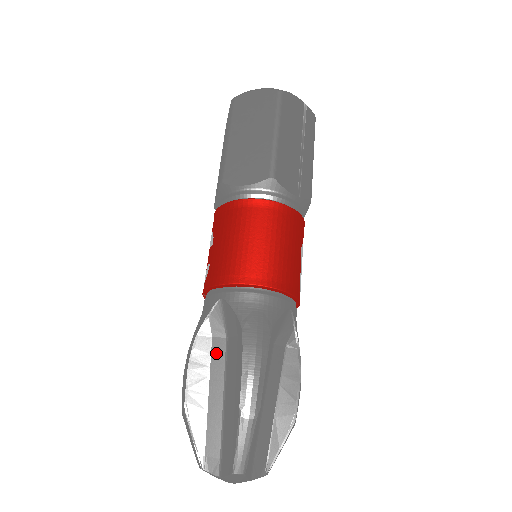
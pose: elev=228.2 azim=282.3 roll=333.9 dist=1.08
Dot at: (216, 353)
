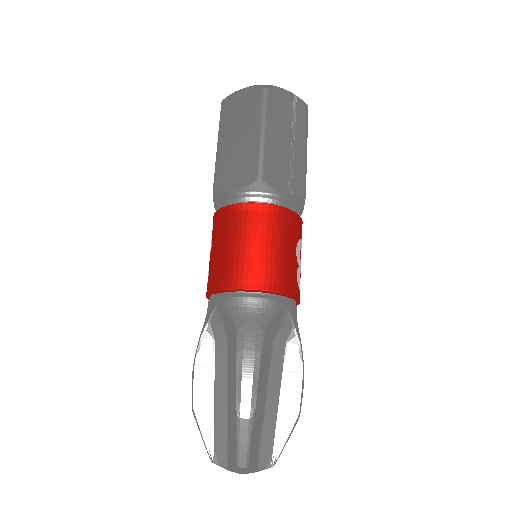
Dot at: (219, 355)
